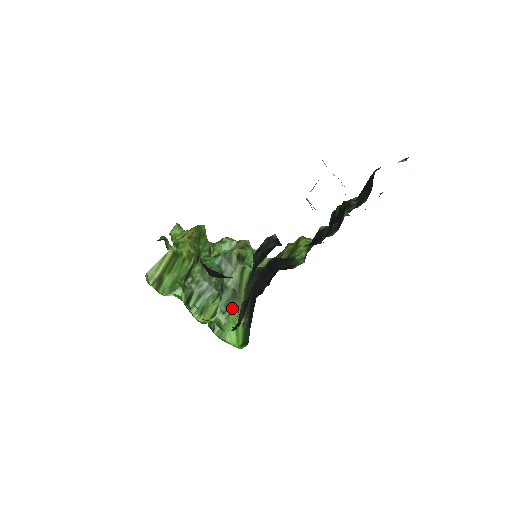
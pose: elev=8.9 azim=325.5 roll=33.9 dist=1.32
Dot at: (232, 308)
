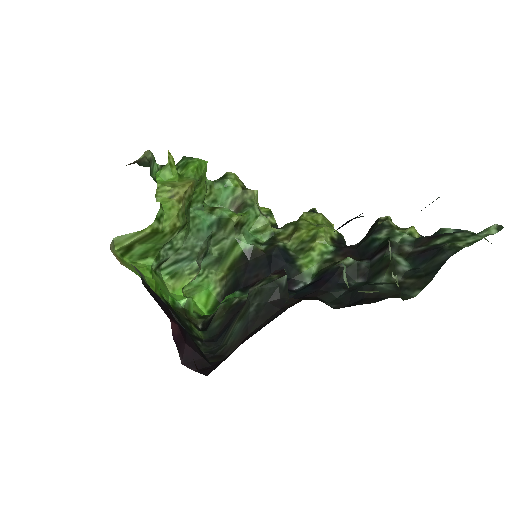
Dot at: (211, 271)
